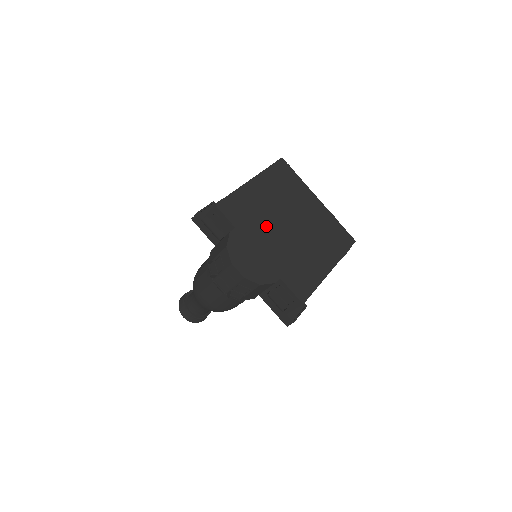
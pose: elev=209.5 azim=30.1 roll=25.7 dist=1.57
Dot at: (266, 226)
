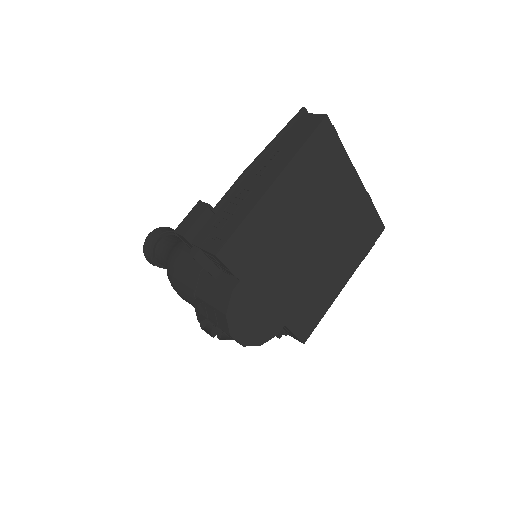
Dot at: (281, 258)
